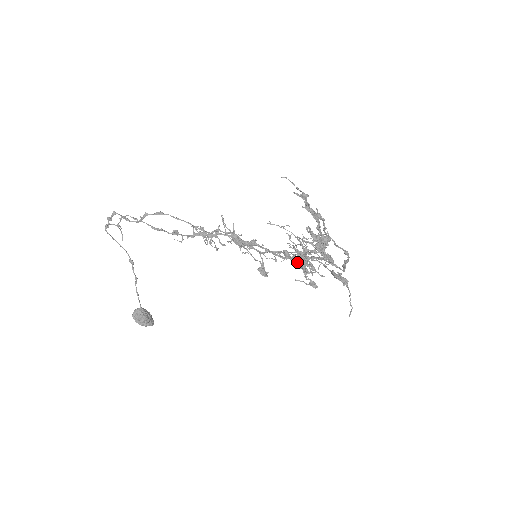
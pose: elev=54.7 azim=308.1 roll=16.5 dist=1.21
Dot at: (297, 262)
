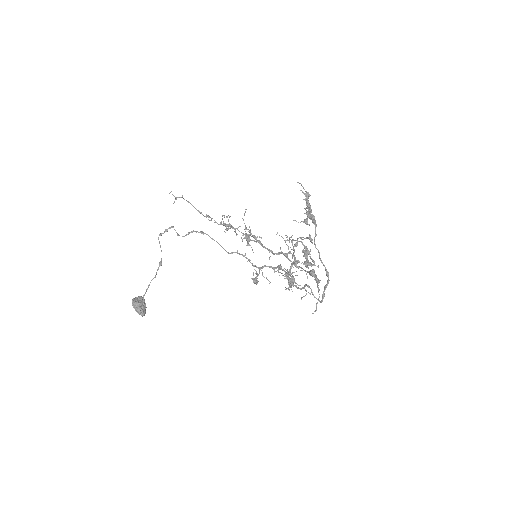
Dot at: (285, 272)
